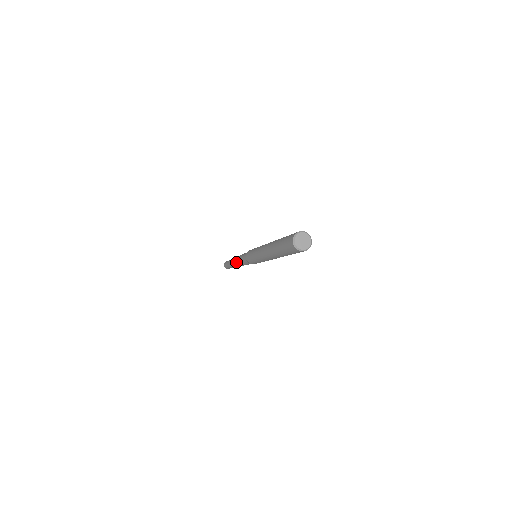
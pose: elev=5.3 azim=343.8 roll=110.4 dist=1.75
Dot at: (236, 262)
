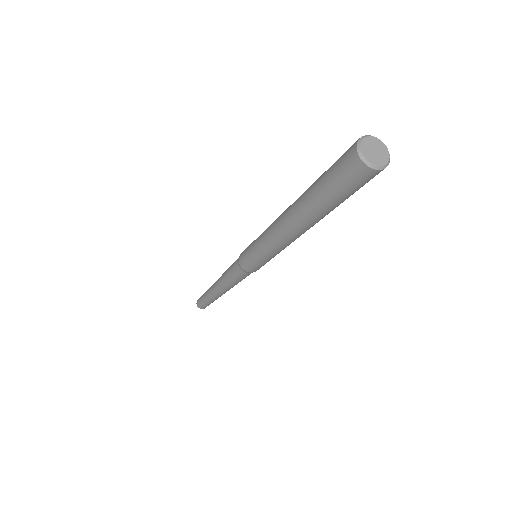
Dot at: (219, 284)
